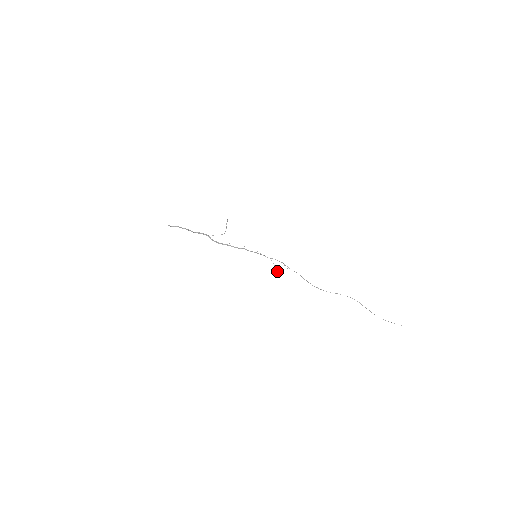
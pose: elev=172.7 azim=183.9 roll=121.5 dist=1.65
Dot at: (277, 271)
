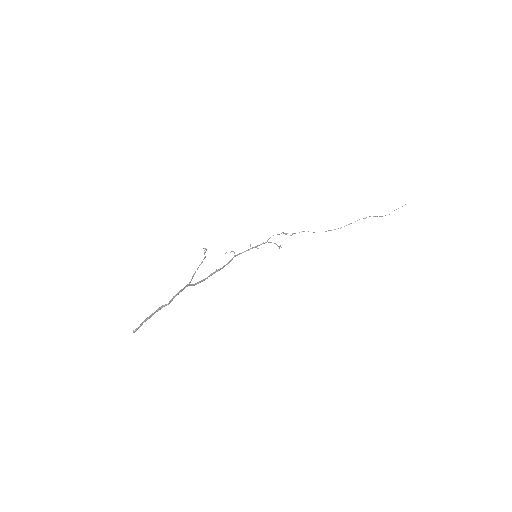
Dot at: occluded
